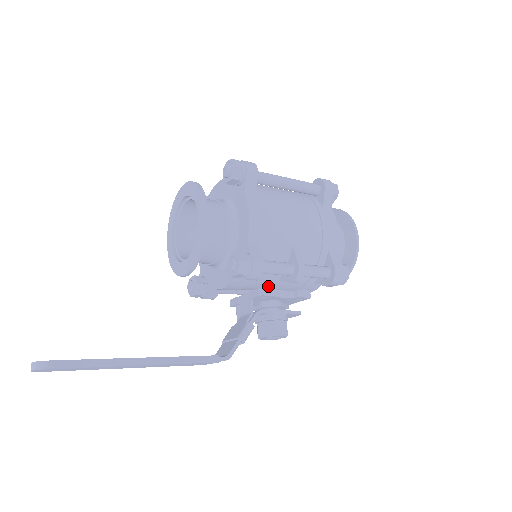
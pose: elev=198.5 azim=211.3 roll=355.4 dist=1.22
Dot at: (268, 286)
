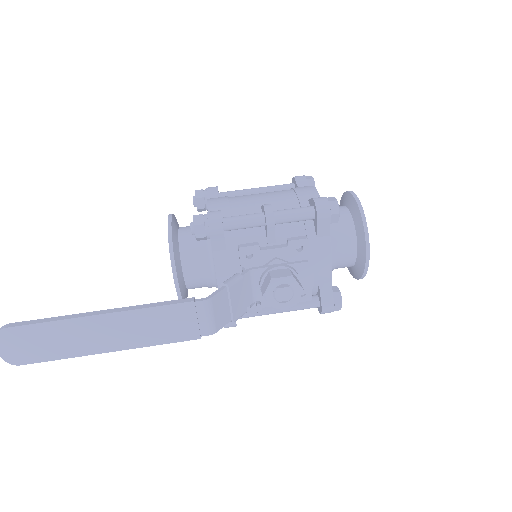
Dot at: occluded
